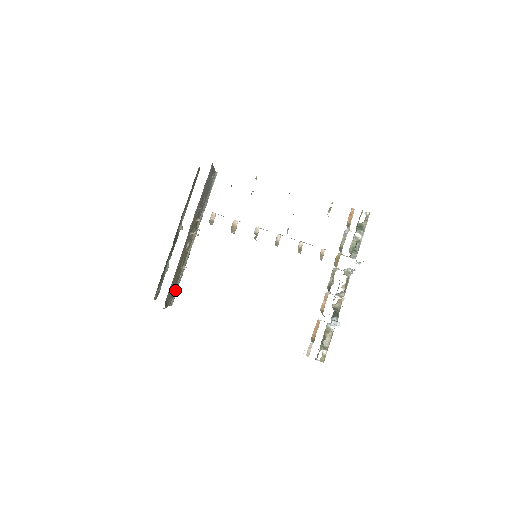
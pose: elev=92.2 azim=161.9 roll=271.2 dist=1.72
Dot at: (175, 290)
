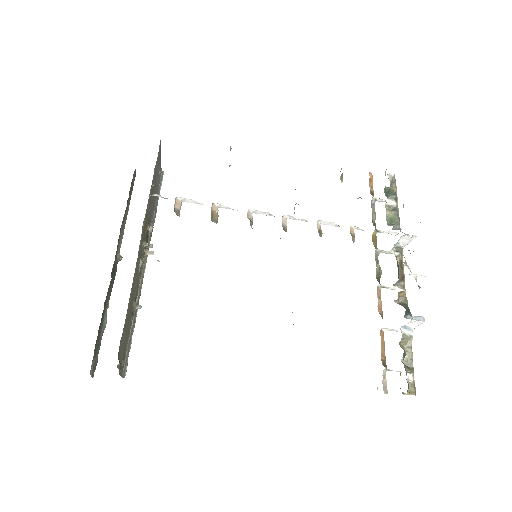
Dot at: (127, 348)
